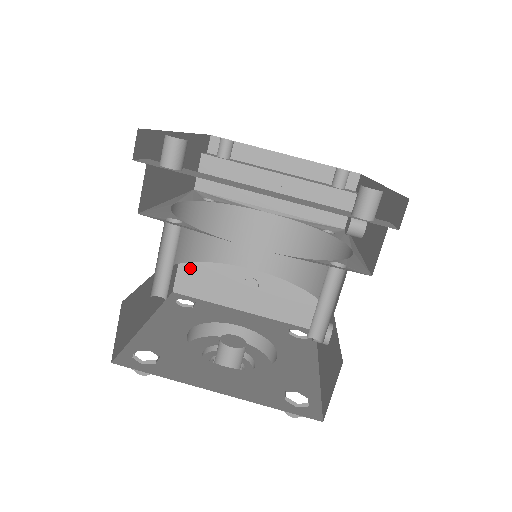
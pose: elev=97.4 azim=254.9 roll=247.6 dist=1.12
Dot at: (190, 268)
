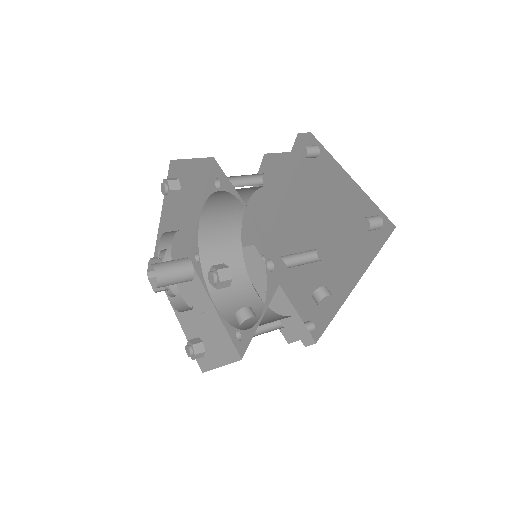
Dot at: occluded
